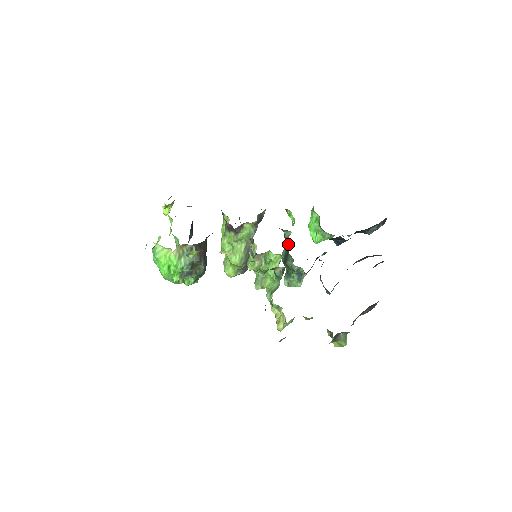
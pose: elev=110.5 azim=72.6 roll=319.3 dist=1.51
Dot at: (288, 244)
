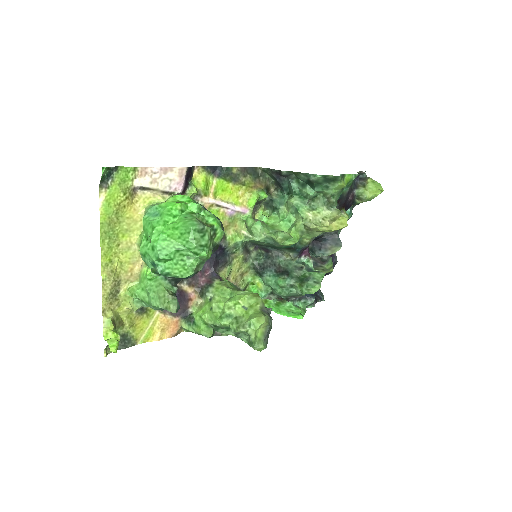
Dot at: (270, 259)
